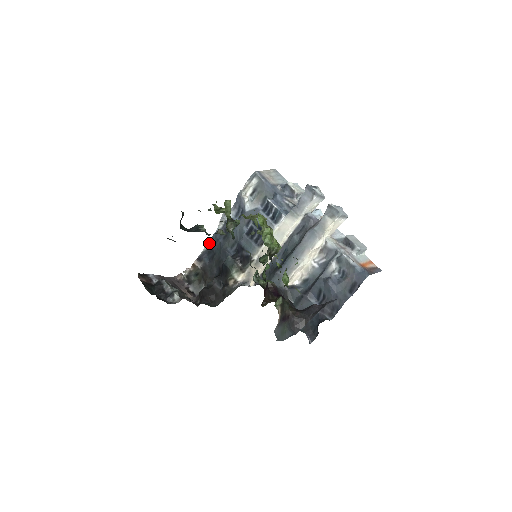
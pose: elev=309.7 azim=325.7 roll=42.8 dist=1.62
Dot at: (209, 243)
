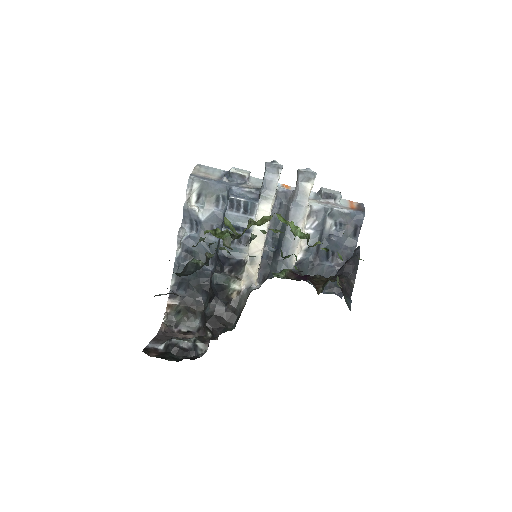
Dot at: (174, 274)
